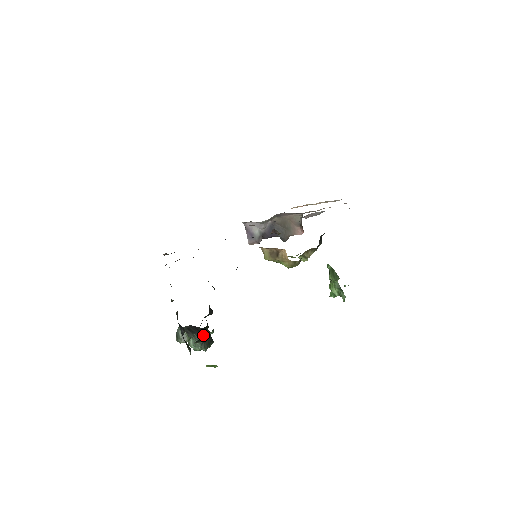
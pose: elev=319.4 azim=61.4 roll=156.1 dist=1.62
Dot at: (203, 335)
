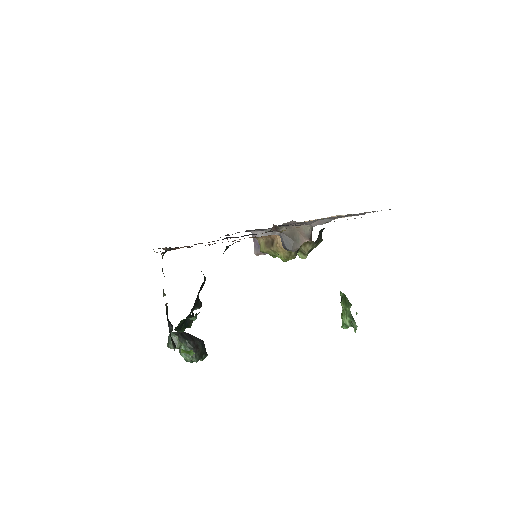
Dot at: (187, 325)
